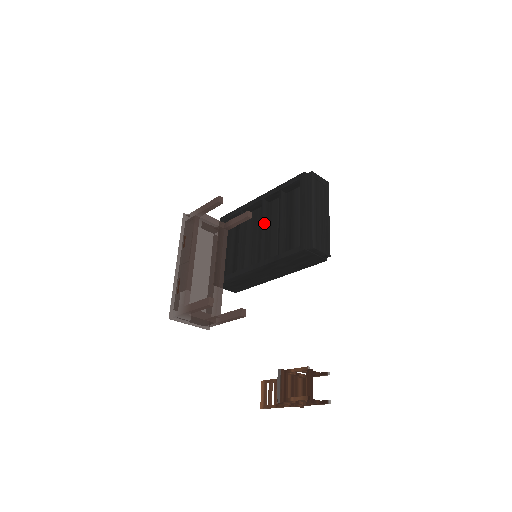
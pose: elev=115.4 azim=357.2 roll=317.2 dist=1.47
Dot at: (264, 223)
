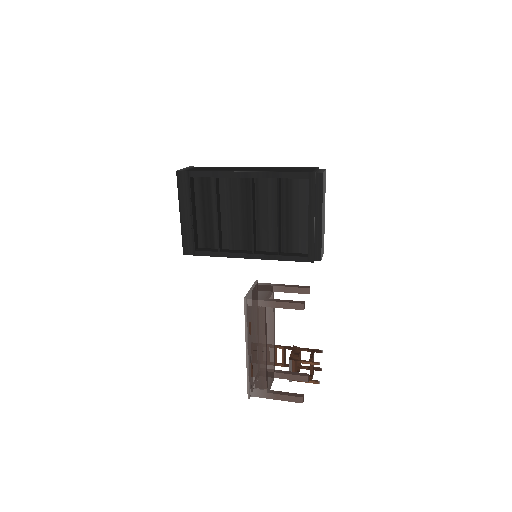
Dot at: (253, 207)
